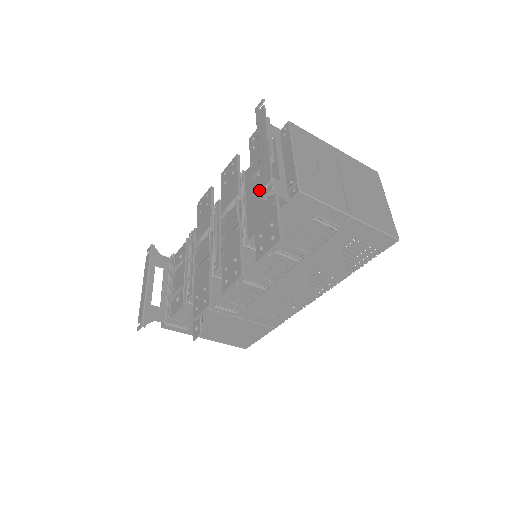
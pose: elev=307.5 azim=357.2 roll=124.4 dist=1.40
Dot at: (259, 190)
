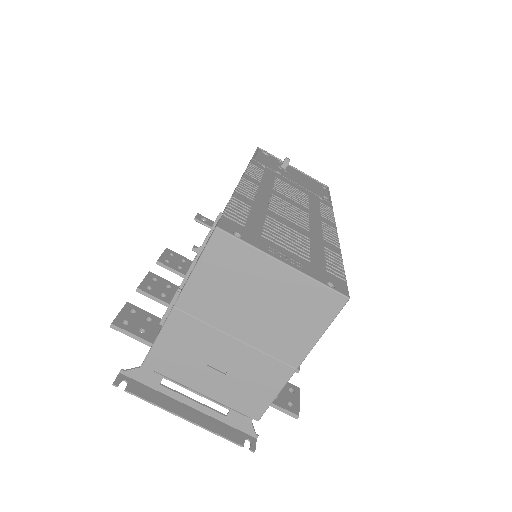
Dot at: occluded
